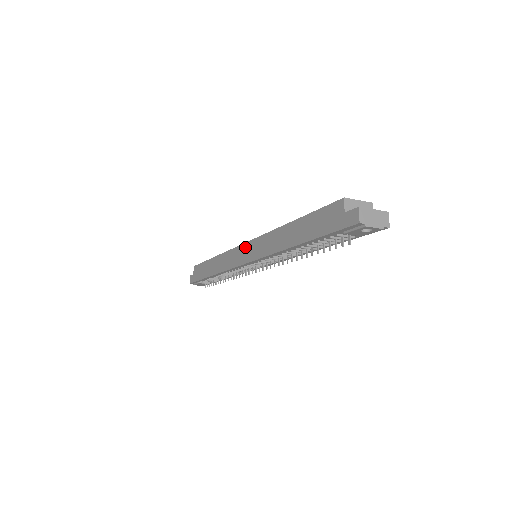
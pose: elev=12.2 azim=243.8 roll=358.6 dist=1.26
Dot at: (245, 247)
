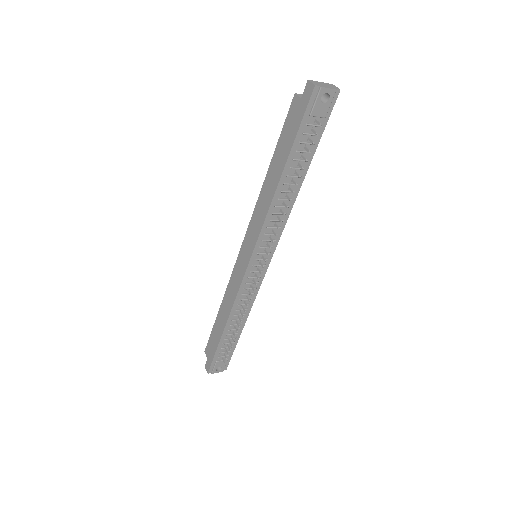
Dot at: (242, 250)
